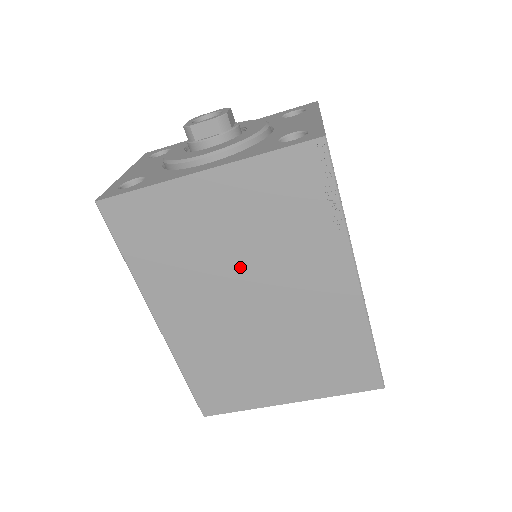
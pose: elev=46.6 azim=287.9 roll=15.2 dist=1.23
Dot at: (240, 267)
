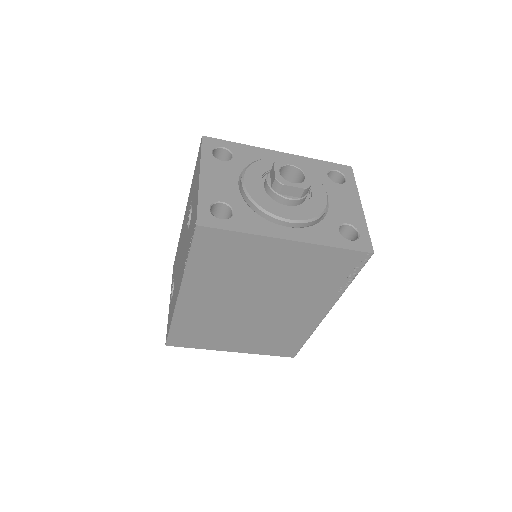
Dot at: (265, 288)
